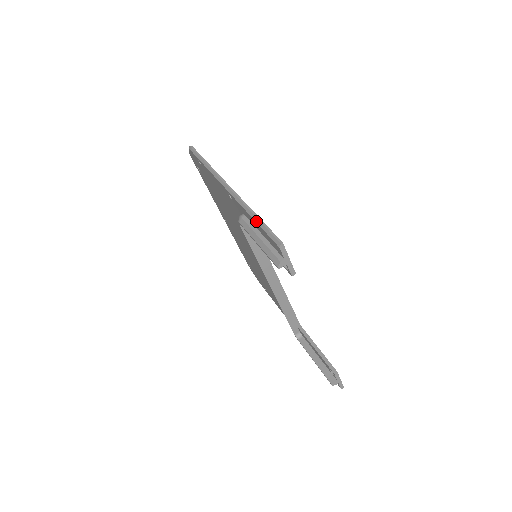
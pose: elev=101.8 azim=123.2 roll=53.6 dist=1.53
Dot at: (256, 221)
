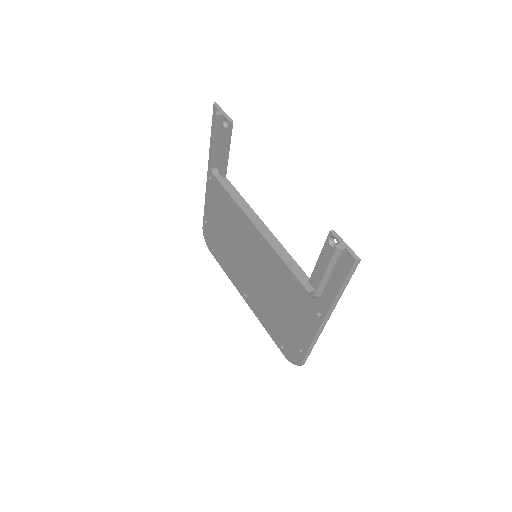
Dot at: (211, 134)
